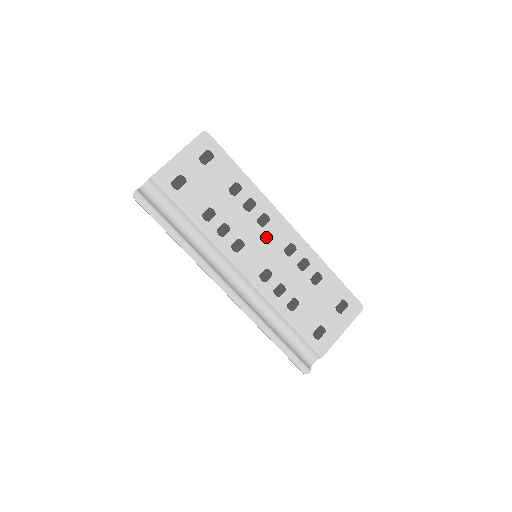
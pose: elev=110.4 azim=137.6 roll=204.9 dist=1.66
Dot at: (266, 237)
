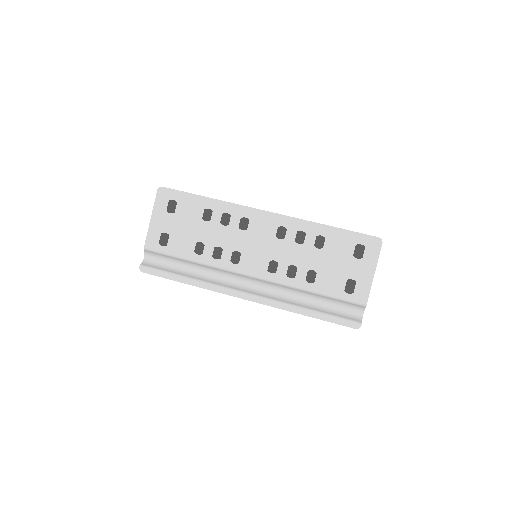
Dot at: (254, 236)
